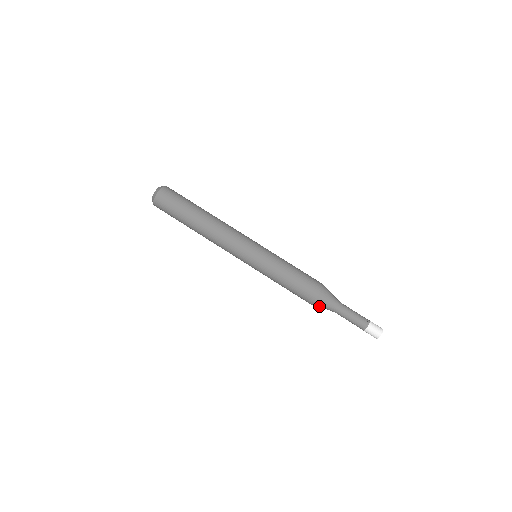
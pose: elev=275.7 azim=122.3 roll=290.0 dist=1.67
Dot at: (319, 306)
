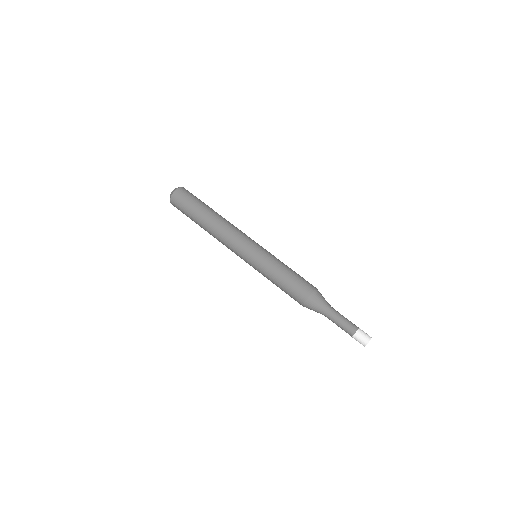
Dot at: (310, 308)
